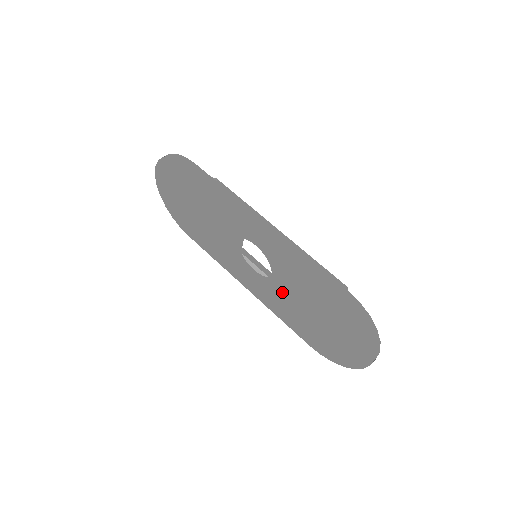
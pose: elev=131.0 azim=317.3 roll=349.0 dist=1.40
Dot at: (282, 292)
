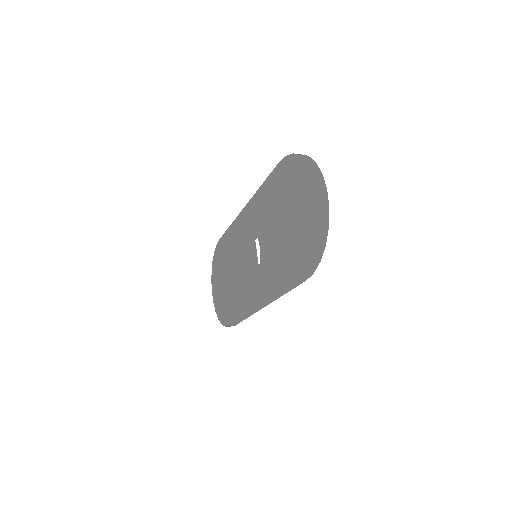
Dot at: (267, 249)
